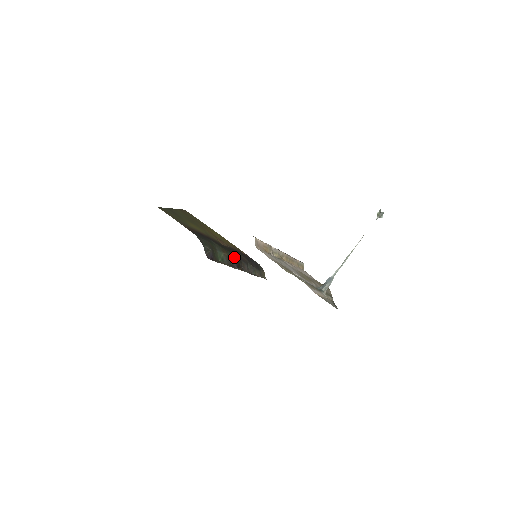
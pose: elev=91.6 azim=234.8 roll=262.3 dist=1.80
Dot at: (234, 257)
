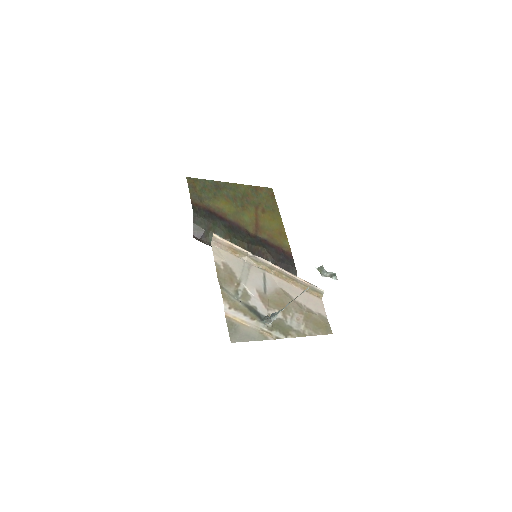
Dot at: (243, 247)
